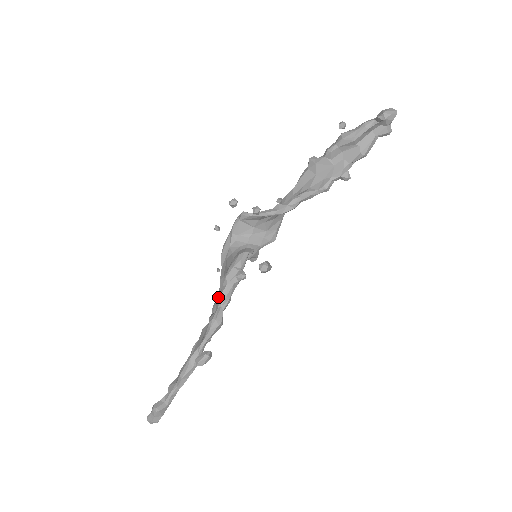
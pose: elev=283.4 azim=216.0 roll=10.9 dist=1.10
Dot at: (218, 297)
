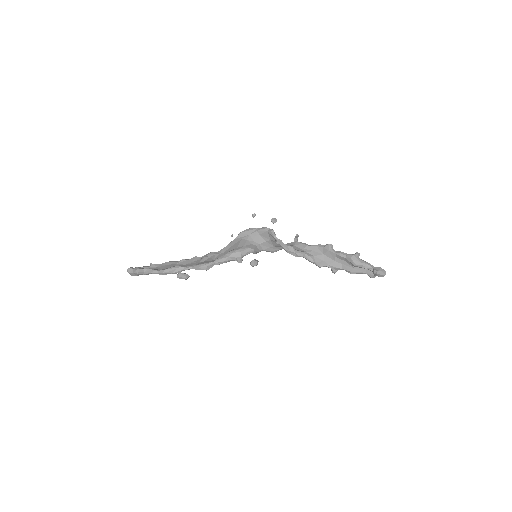
Dot at: (218, 251)
